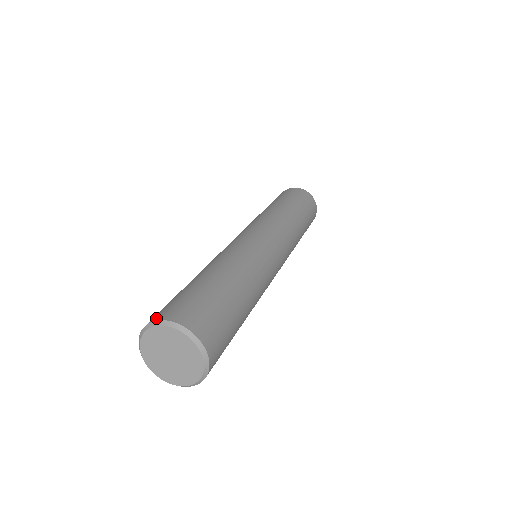
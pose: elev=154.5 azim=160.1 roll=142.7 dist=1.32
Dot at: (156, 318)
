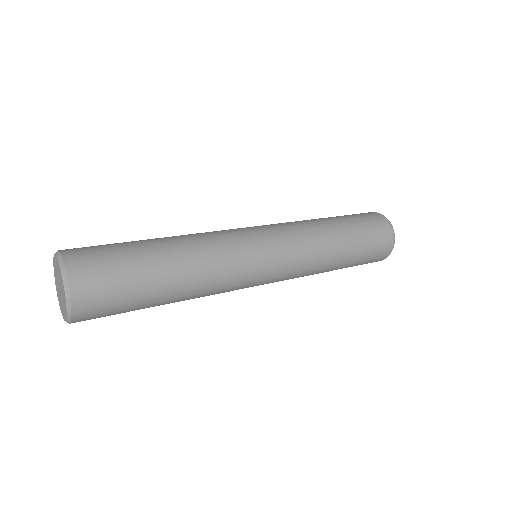
Dot at: (64, 250)
